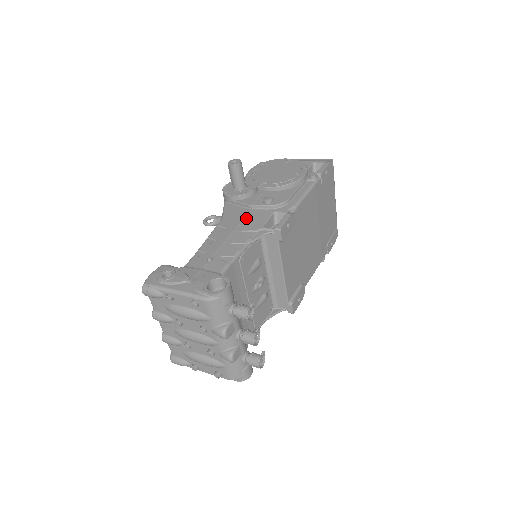
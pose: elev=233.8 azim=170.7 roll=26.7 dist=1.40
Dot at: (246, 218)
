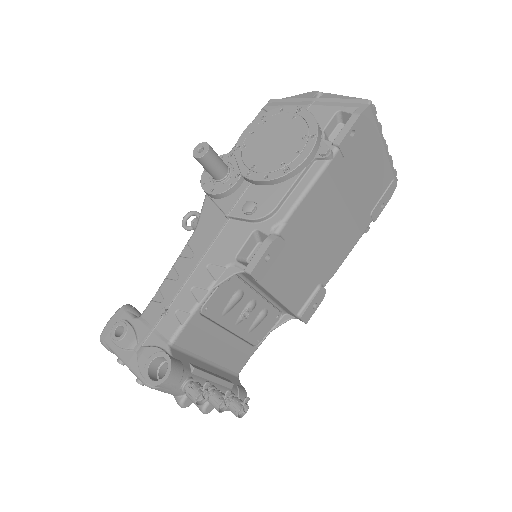
Dot at: (219, 238)
